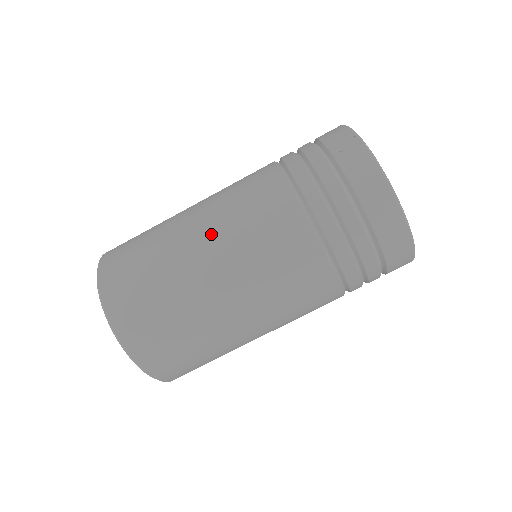
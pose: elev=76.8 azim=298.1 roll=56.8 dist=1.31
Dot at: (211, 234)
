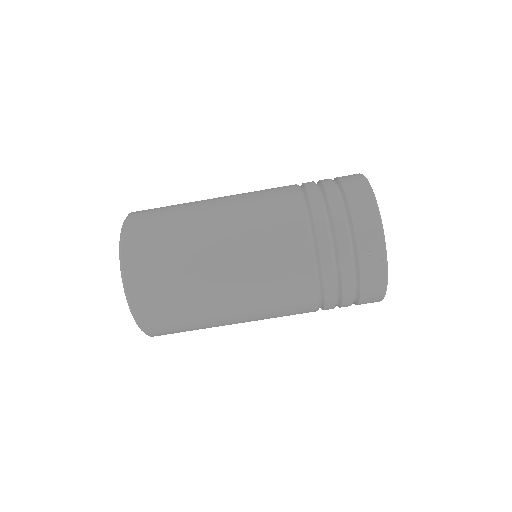
Dot at: (241, 295)
